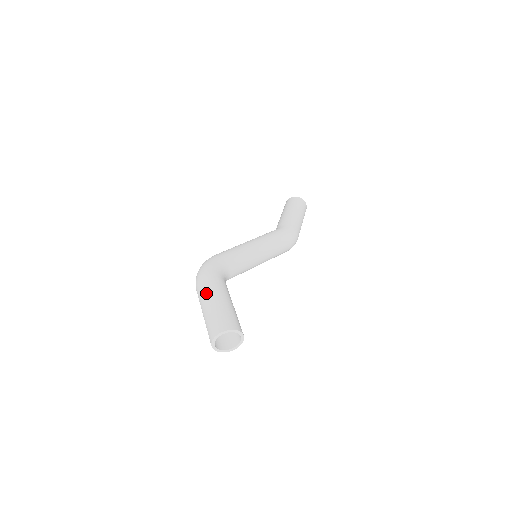
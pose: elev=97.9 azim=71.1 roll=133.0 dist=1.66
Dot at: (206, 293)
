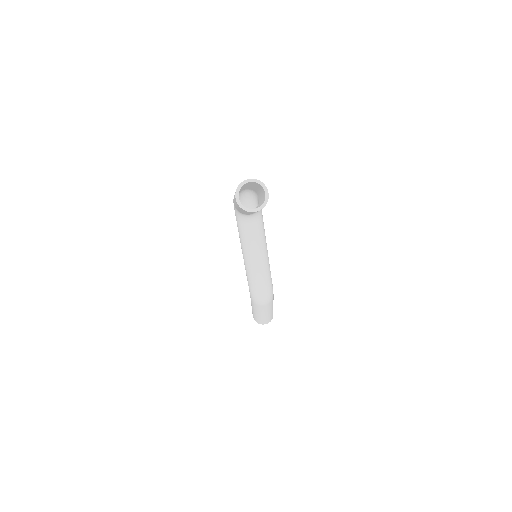
Dot at: occluded
